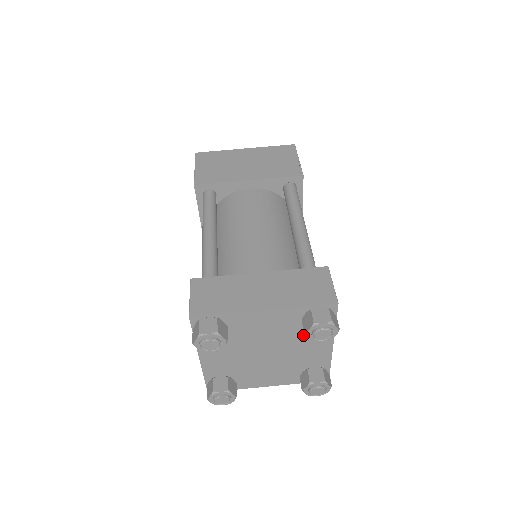
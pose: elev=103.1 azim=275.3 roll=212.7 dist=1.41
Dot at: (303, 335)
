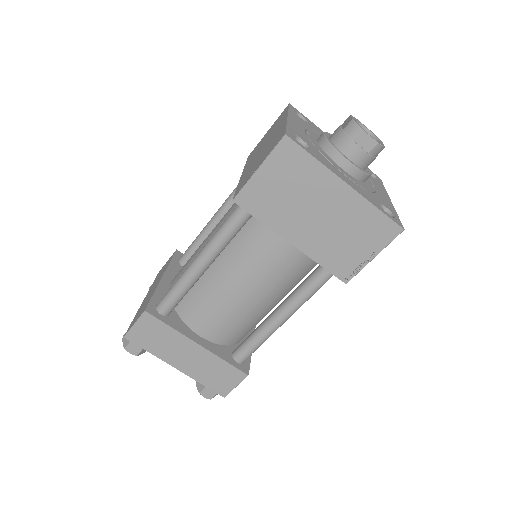
Dot at: occluded
